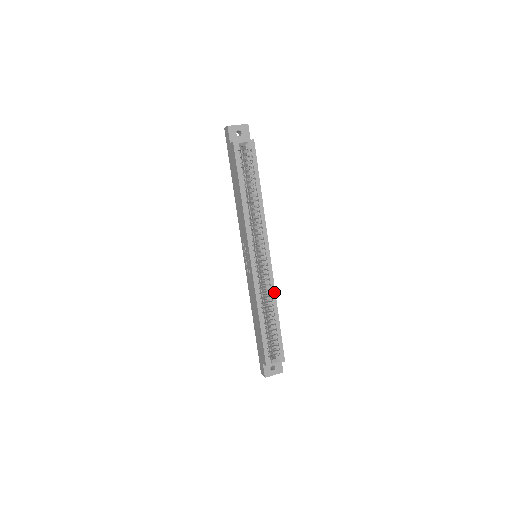
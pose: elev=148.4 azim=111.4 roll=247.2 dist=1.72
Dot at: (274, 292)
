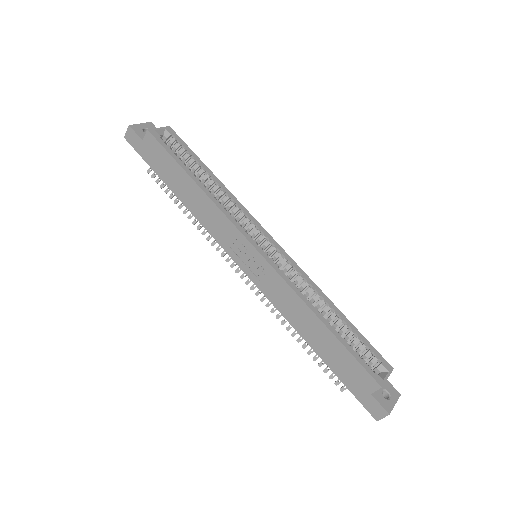
Dot at: (311, 281)
